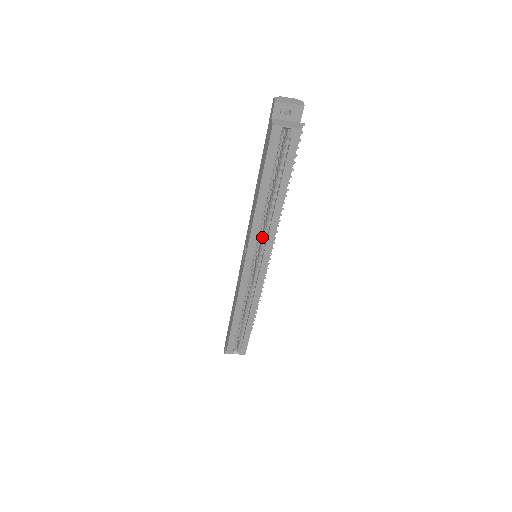
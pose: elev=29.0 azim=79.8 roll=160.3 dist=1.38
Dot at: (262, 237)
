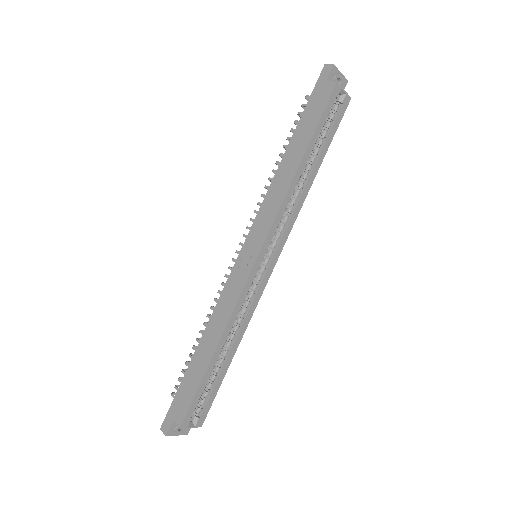
Dot at: occluded
